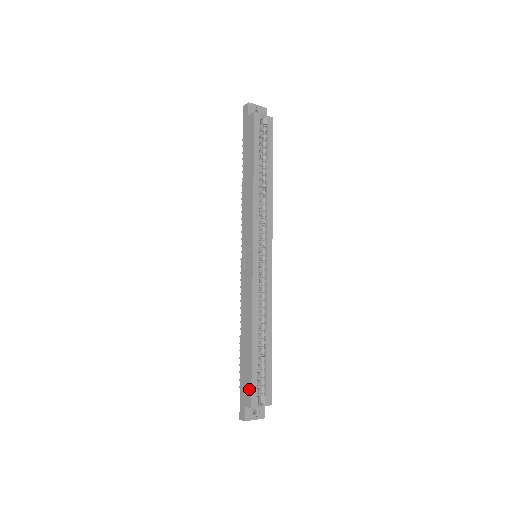
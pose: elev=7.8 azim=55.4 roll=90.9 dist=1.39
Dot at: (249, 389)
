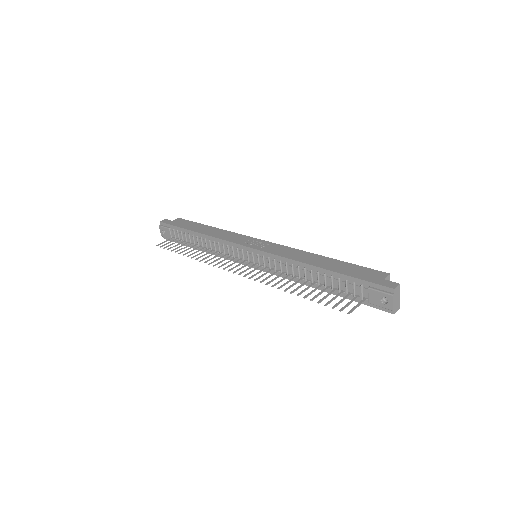
Dot at: (370, 270)
